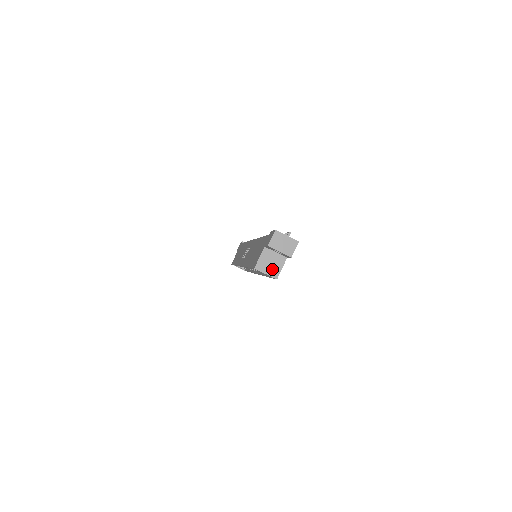
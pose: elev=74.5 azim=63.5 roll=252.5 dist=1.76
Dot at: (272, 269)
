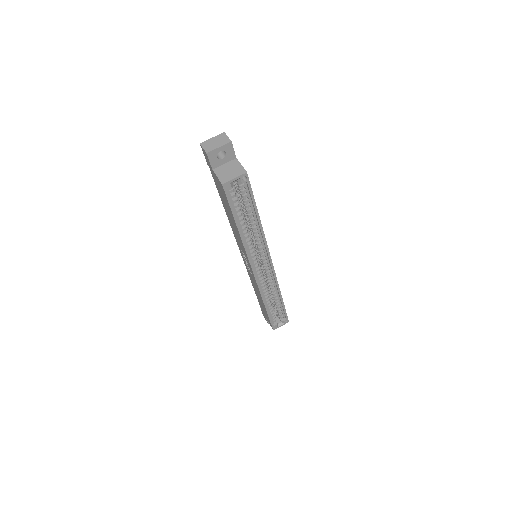
Dot at: (235, 172)
